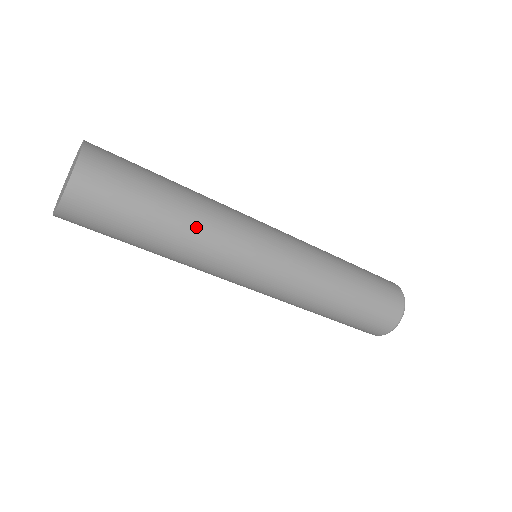
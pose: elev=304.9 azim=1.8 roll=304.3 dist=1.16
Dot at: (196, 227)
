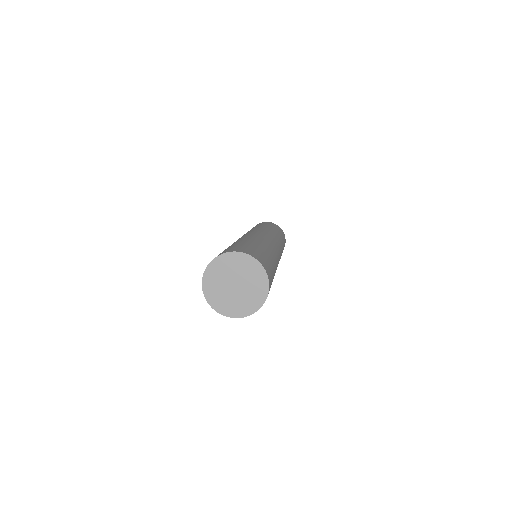
Dot at: (275, 258)
